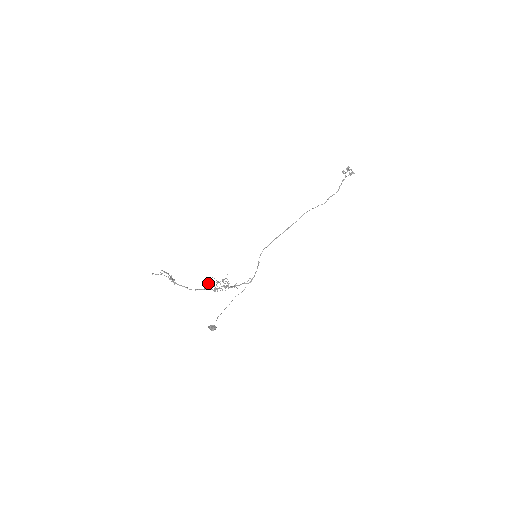
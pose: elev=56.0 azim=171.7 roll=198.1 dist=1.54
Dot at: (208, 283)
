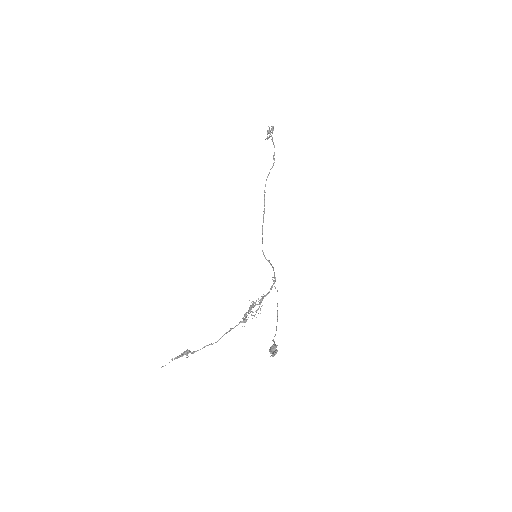
Dot at: occluded
